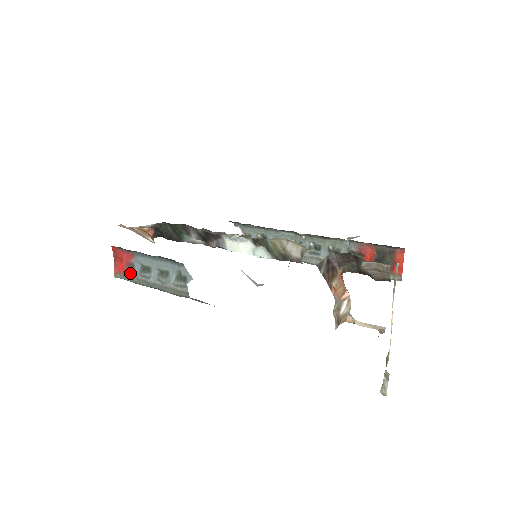
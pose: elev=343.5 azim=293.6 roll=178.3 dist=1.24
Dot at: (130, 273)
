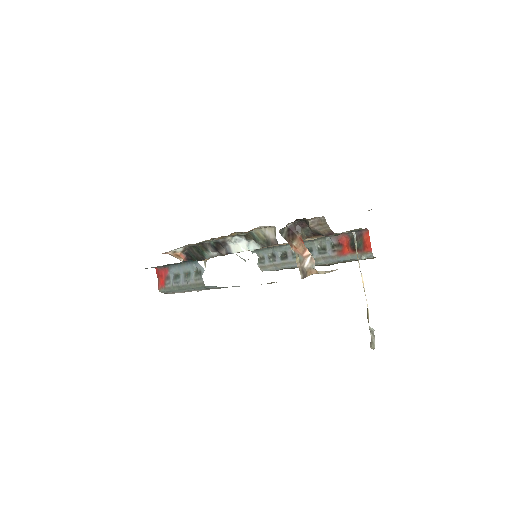
Dot at: (168, 284)
